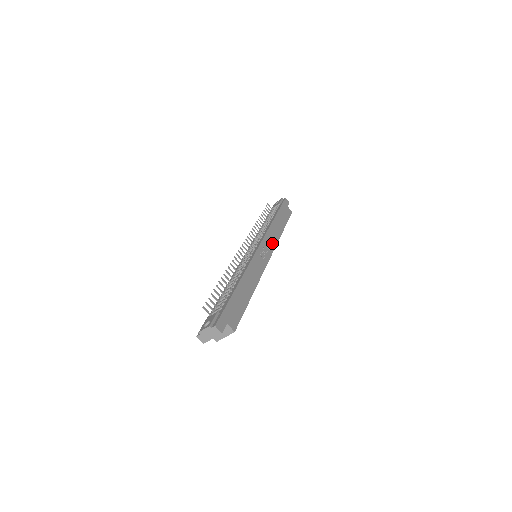
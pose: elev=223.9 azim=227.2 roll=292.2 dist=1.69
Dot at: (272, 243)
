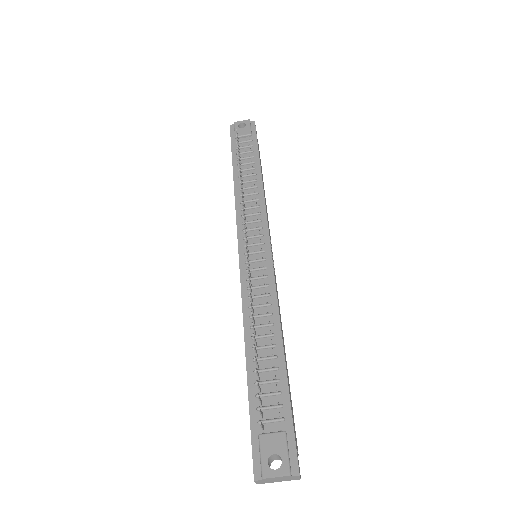
Dot at: occluded
